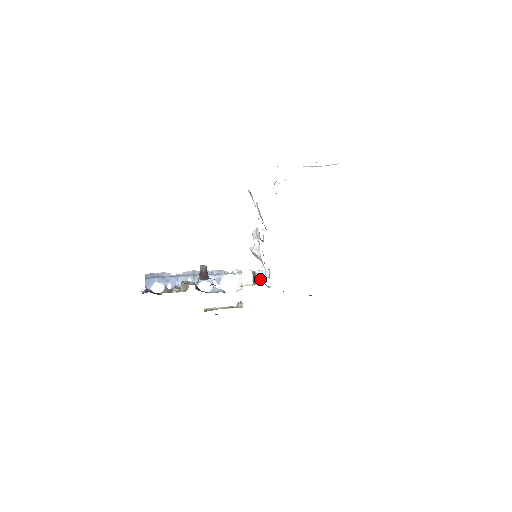
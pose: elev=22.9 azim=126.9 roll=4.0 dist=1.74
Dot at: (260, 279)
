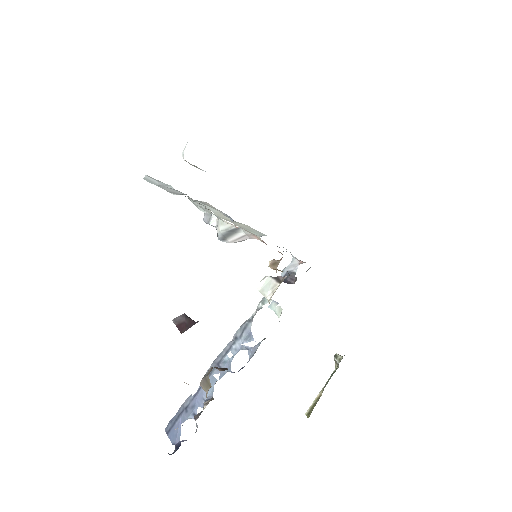
Dot at: (276, 264)
